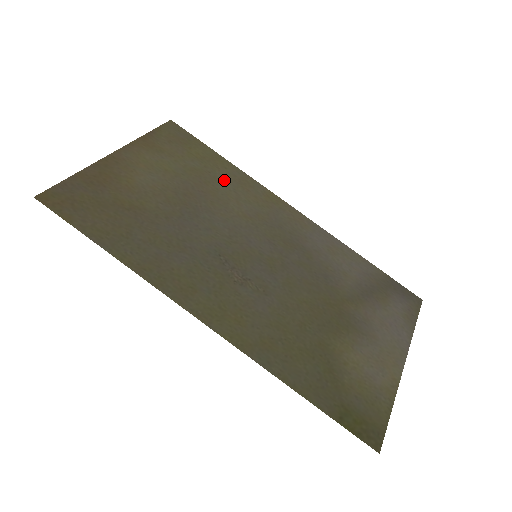
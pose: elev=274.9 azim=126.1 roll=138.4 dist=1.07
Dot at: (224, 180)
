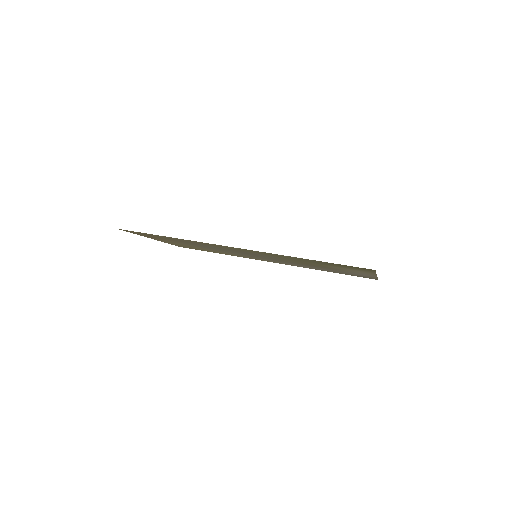
Dot at: occluded
